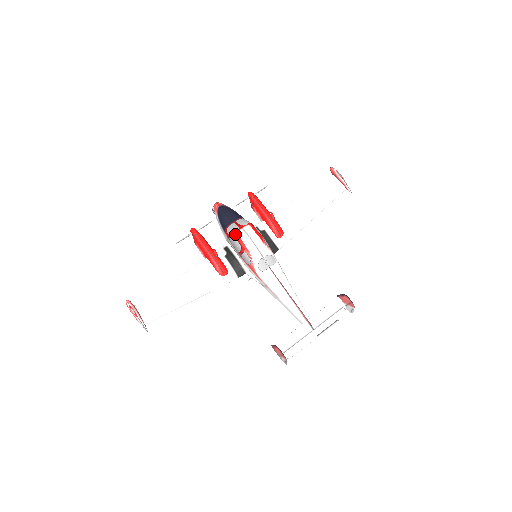
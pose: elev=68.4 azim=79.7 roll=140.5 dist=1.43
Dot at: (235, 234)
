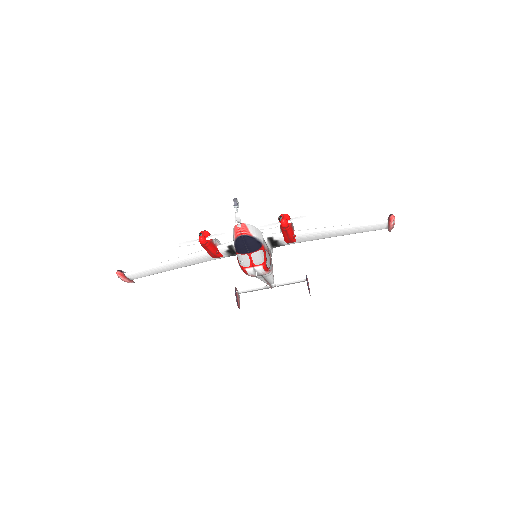
Dot at: (244, 268)
